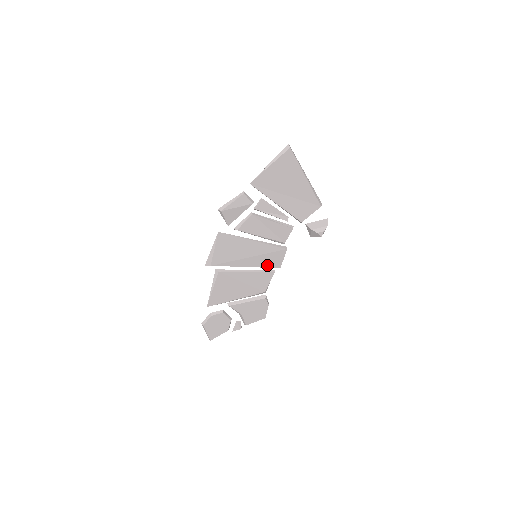
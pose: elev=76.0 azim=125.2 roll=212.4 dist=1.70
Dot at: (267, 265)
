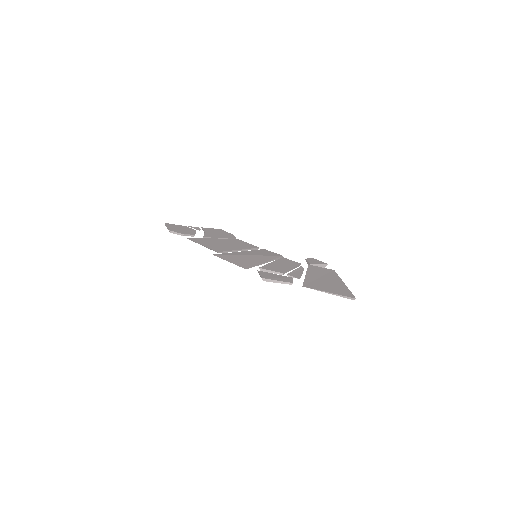
Dot at: (257, 251)
